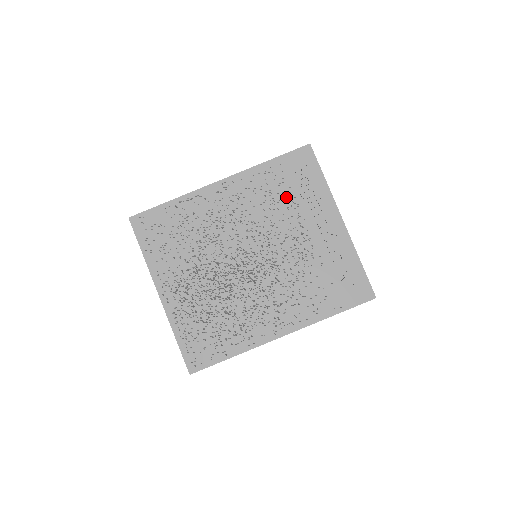
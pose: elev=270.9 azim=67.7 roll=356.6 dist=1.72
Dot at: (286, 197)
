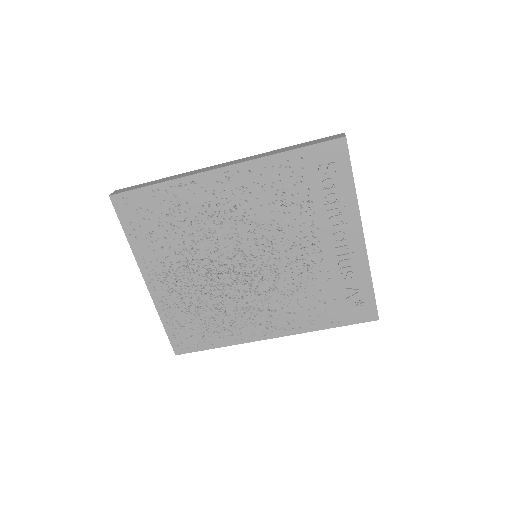
Dot at: (301, 200)
